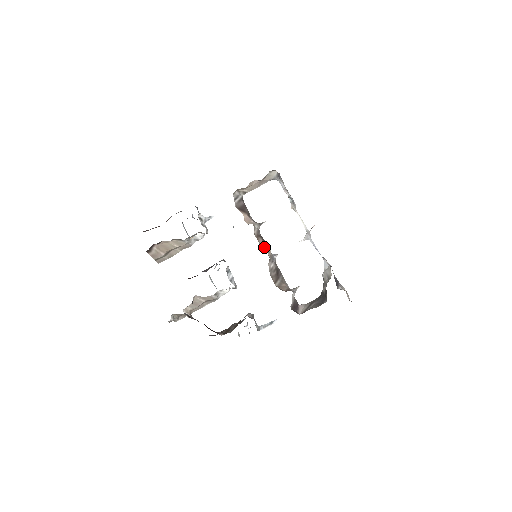
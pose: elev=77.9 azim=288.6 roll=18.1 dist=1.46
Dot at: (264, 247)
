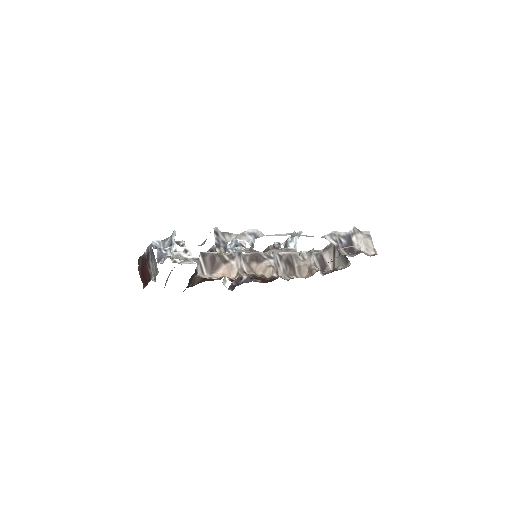
Dot at: (264, 270)
